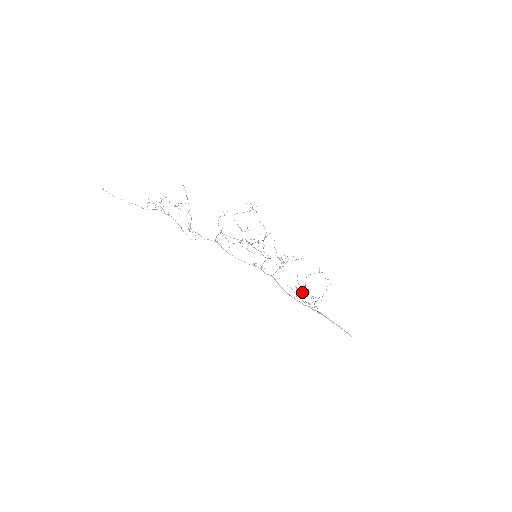
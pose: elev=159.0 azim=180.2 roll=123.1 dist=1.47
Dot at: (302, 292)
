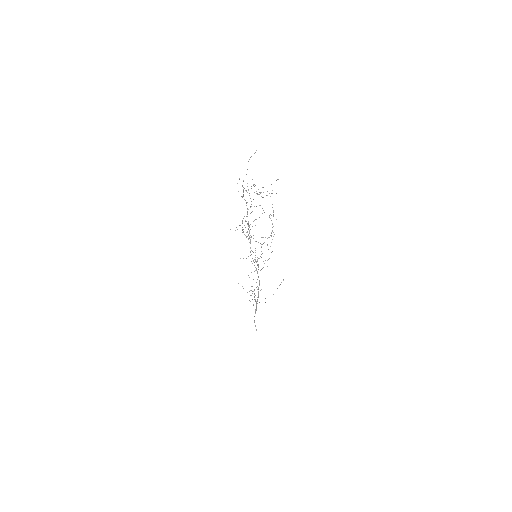
Dot at: occluded
